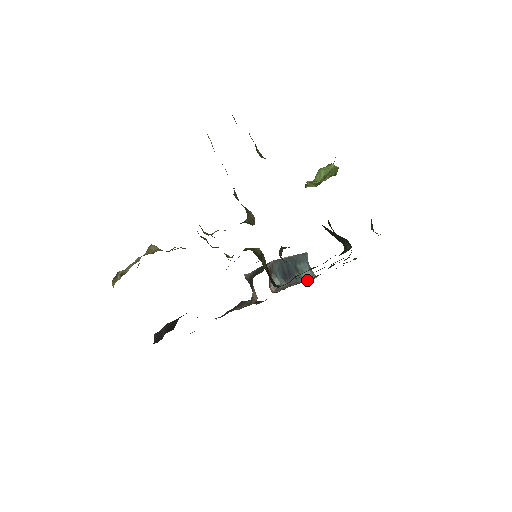
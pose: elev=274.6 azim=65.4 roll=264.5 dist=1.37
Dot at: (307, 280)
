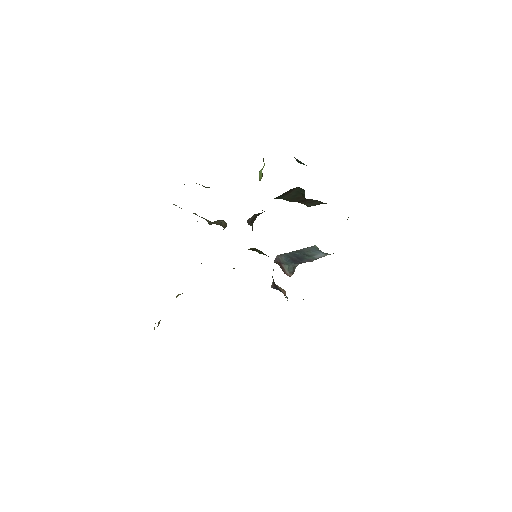
Dot at: (320, 257)
